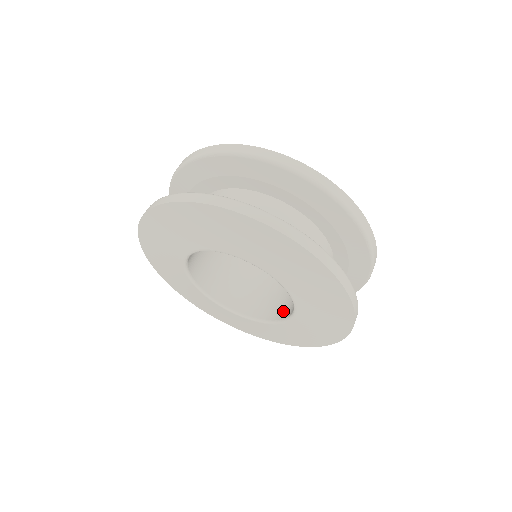
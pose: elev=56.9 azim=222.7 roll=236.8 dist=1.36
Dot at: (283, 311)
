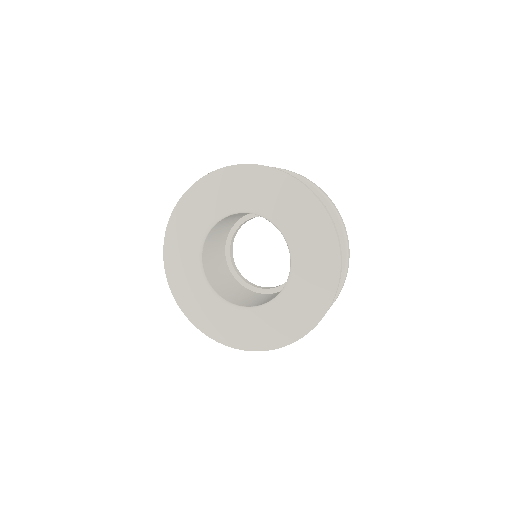
Dot at: occluded
